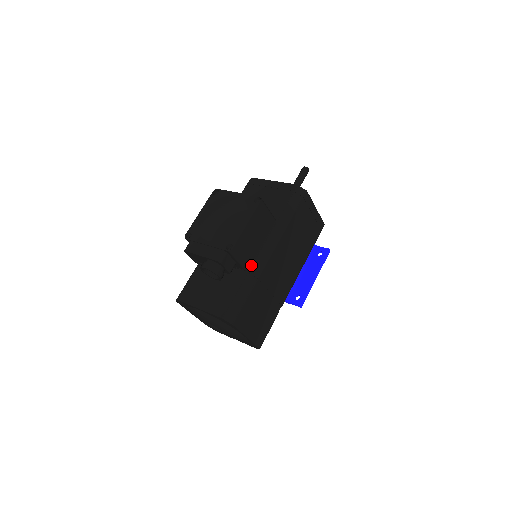
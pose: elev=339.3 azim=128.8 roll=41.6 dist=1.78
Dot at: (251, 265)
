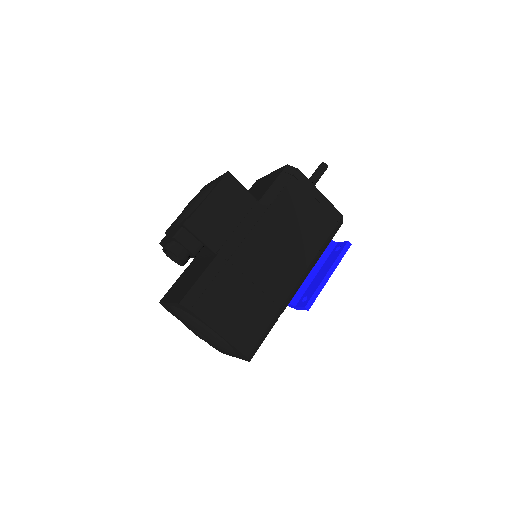
Dot at: (222, 247)
